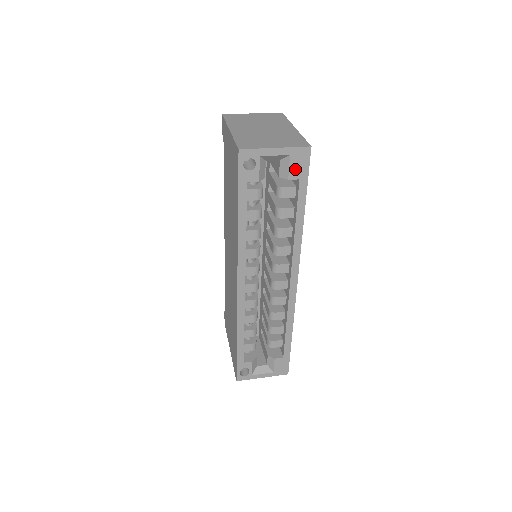
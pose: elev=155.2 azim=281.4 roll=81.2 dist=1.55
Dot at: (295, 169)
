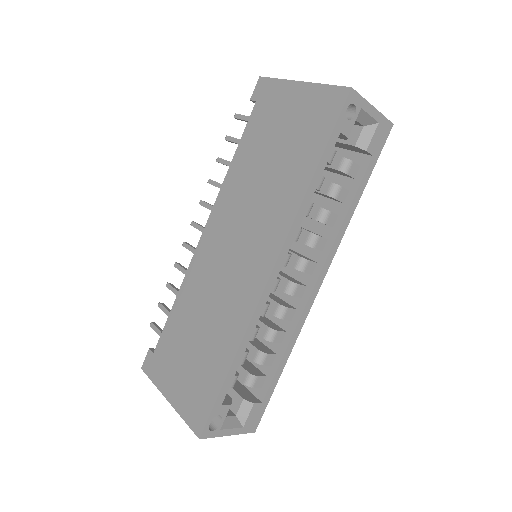
Dot at: (375, 142)
